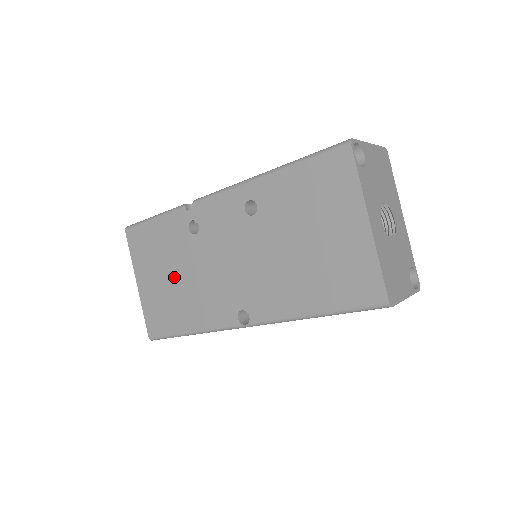
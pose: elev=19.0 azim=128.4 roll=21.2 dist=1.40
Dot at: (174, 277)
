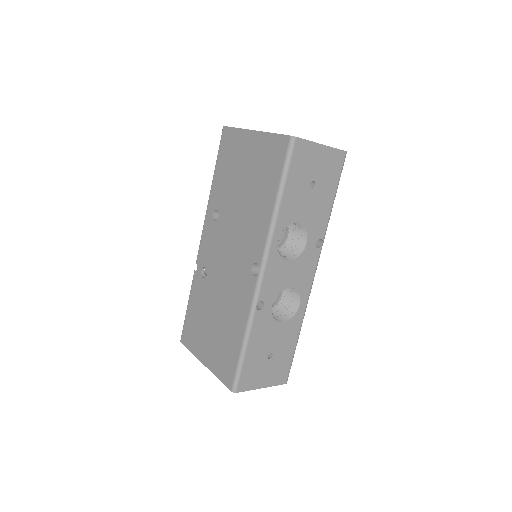
Dot at: (215, 319)
